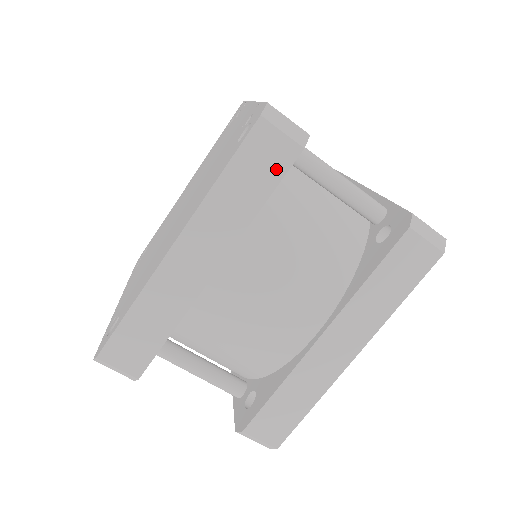
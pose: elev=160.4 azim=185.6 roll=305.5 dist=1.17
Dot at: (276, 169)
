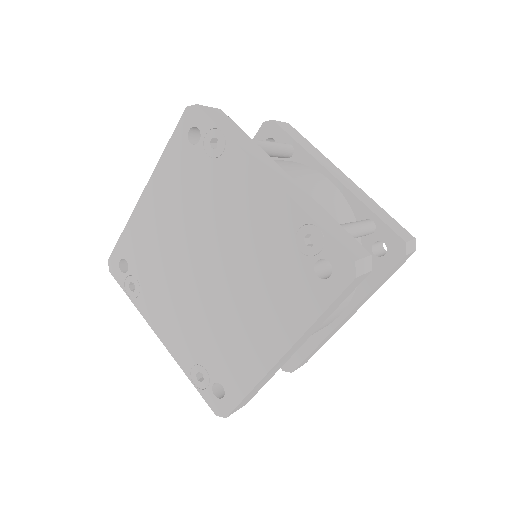
Dot at: (353, 289)
